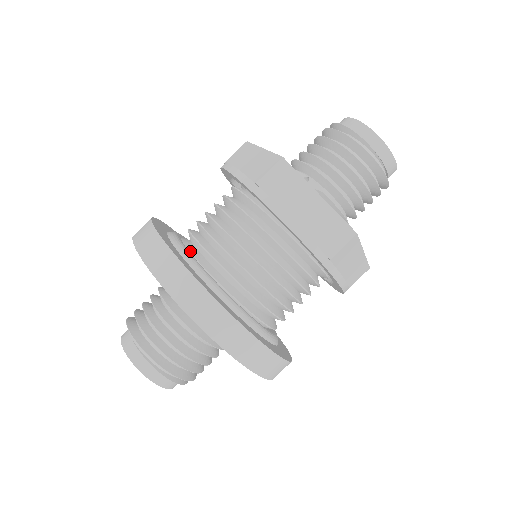
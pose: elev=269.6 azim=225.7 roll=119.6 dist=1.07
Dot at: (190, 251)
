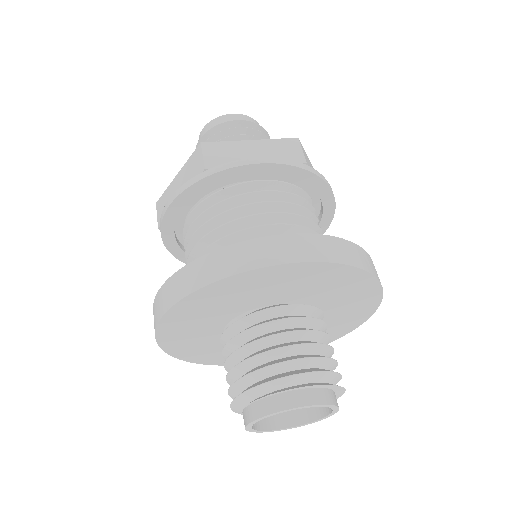
Dot at: occluded
